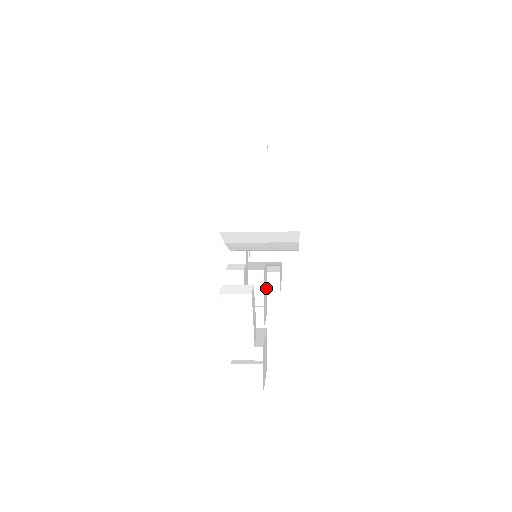
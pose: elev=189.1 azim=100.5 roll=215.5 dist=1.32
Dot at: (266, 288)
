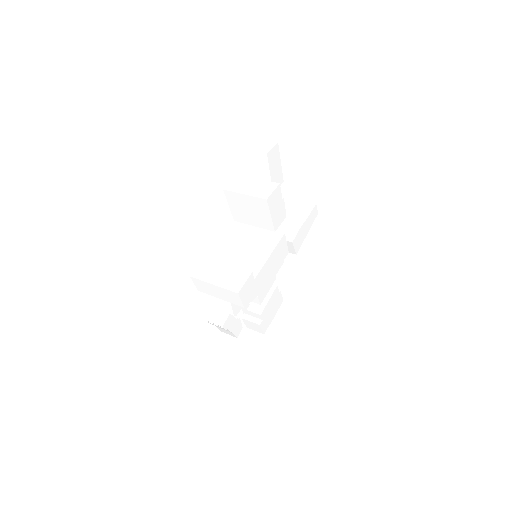
Dot at: occluded
